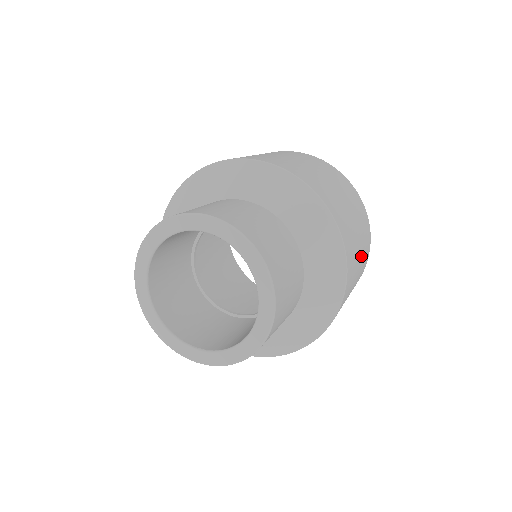
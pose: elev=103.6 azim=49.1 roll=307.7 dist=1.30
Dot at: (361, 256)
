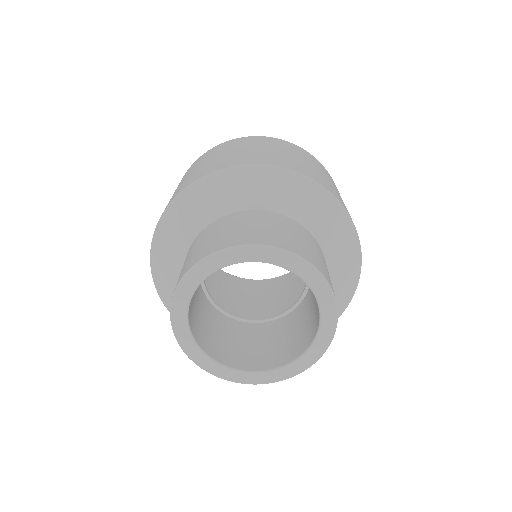
Dot at: occluded
